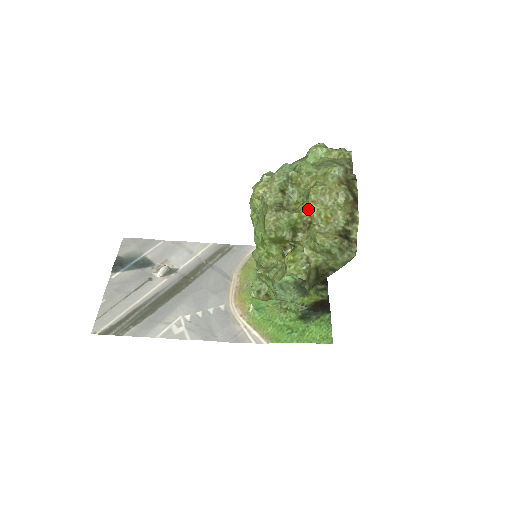
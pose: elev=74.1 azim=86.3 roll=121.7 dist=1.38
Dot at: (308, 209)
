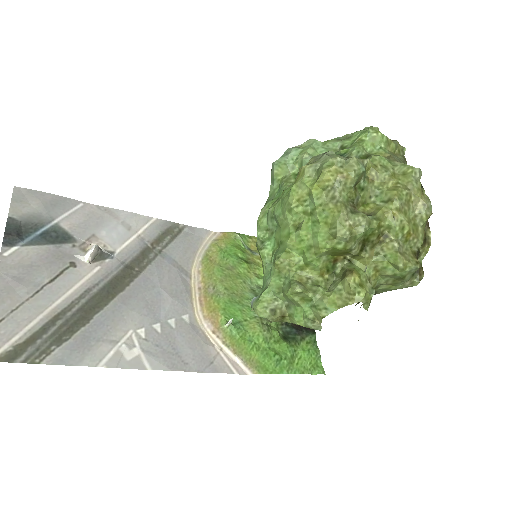
Dot at: (388, 218)
